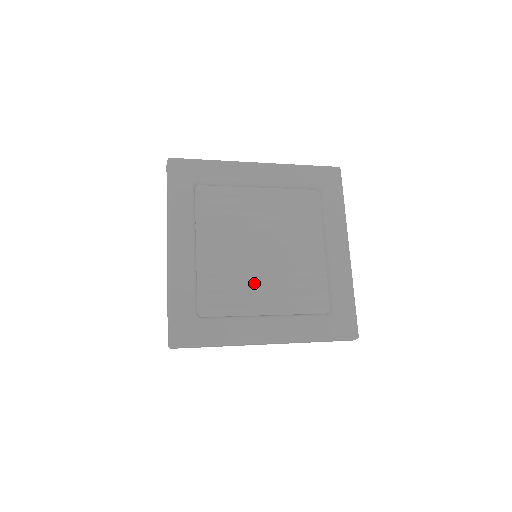
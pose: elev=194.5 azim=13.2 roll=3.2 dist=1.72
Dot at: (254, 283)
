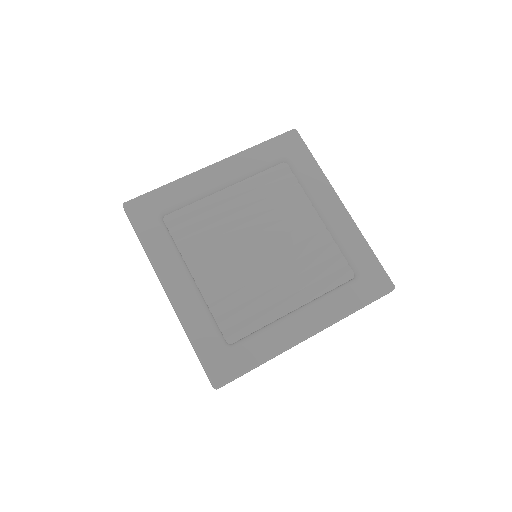
Dot at: (267, 285)
